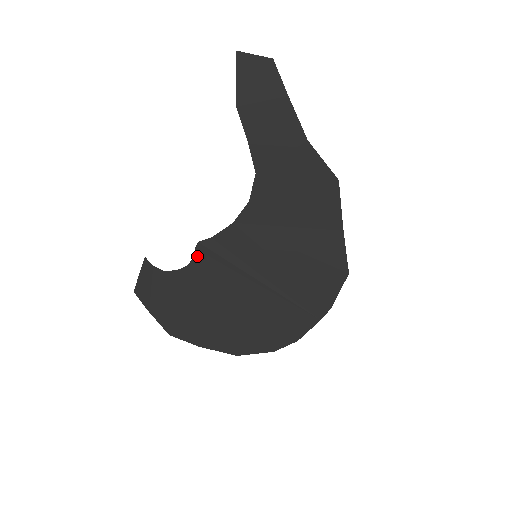
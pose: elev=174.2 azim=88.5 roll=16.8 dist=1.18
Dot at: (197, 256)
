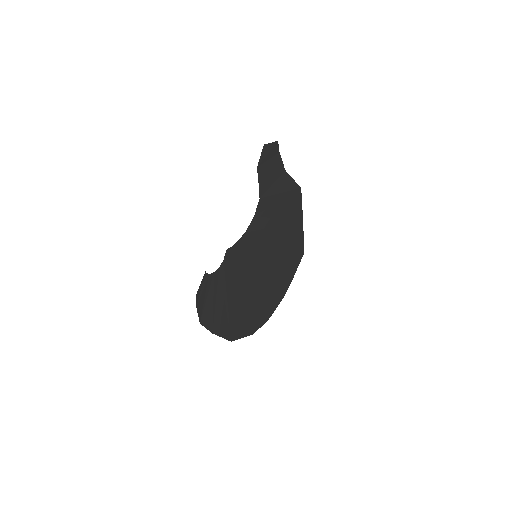
Dot at: (225, 260)
